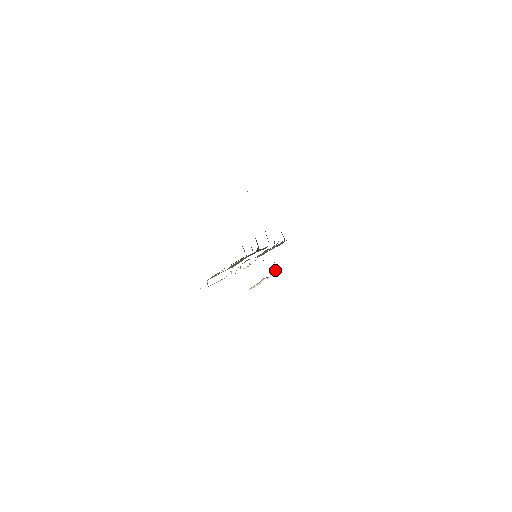
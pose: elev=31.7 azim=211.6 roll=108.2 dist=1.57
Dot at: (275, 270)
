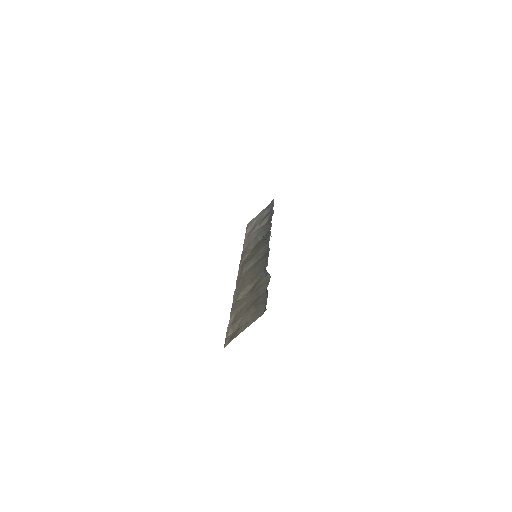
Dot at: occluded
